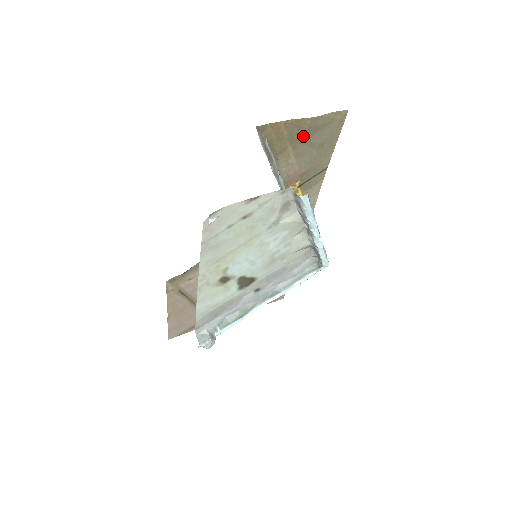
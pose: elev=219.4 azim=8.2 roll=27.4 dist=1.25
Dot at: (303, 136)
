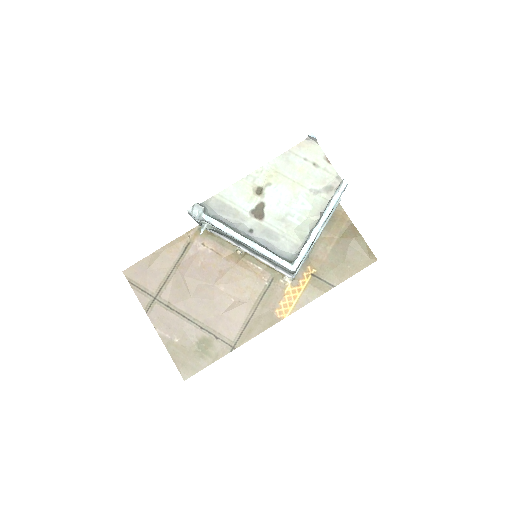
Dot at: (347, 241)
